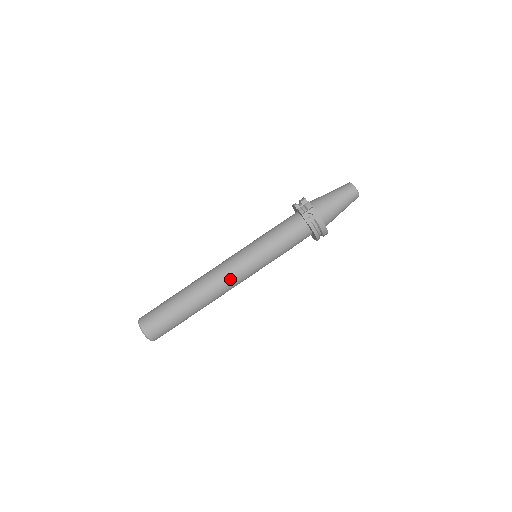
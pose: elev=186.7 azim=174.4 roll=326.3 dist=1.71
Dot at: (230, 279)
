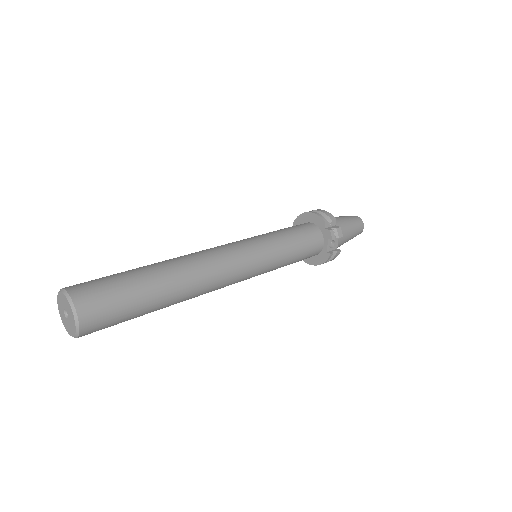
Dot at: (230, 282)
